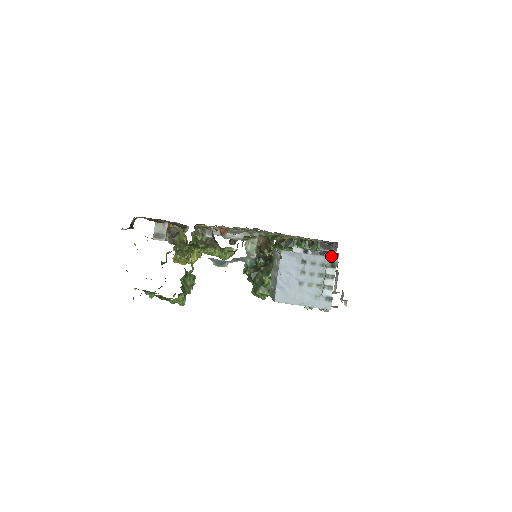
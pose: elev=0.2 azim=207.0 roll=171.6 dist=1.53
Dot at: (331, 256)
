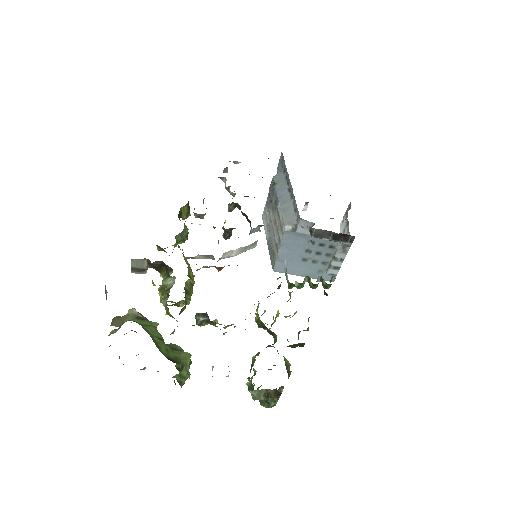
Dot at: occluded
